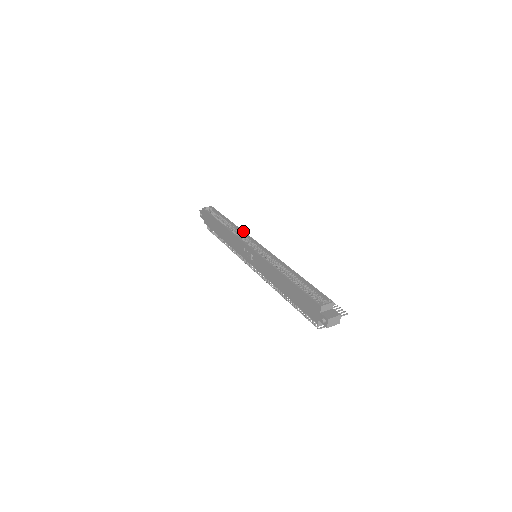
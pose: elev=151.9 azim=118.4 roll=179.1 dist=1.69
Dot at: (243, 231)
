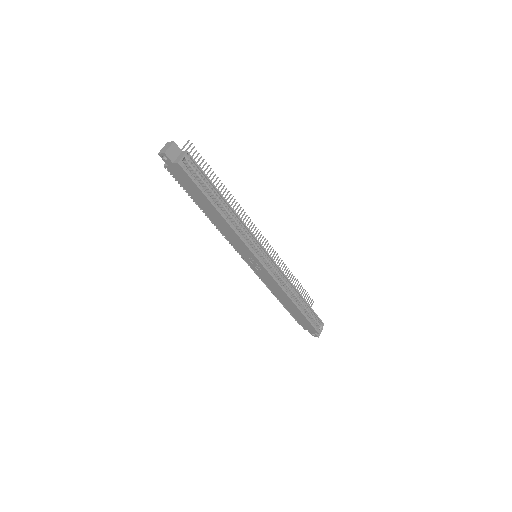
Dot at: (248, 229)
